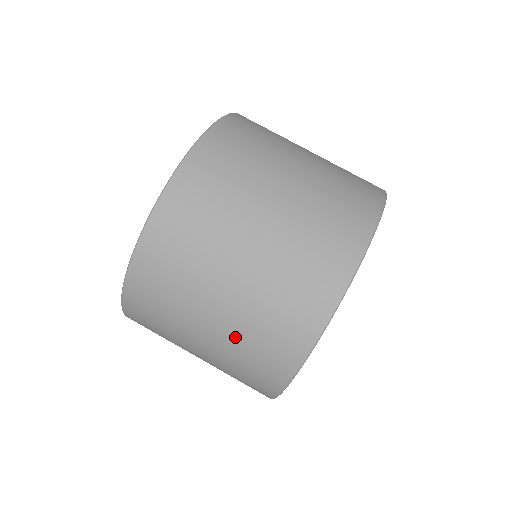
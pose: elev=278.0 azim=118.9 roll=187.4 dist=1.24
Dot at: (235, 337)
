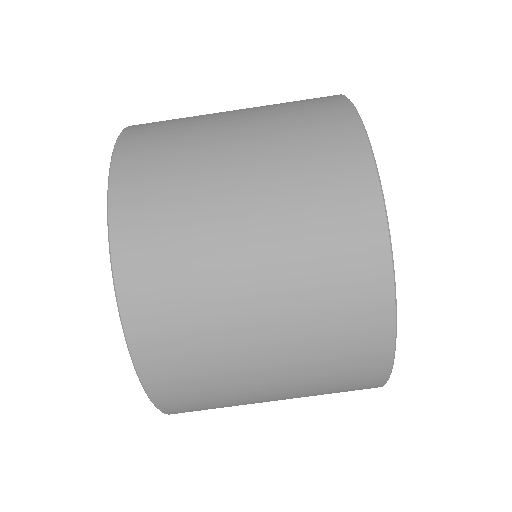
Dot at: (305, 377)
